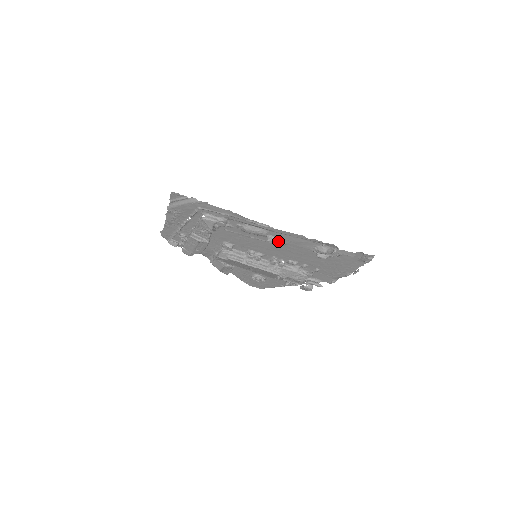
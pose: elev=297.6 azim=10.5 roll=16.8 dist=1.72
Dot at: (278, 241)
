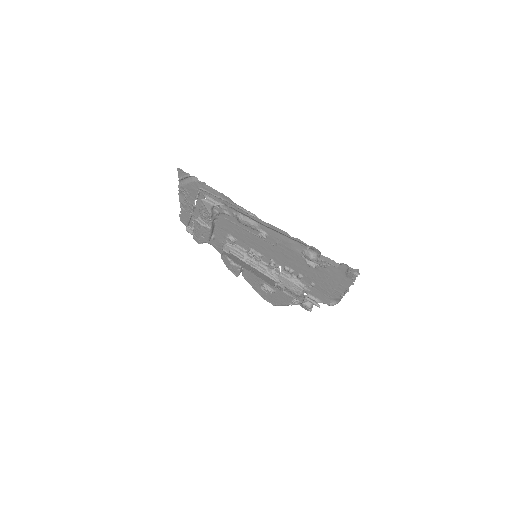
Dot at: (270, 239)
